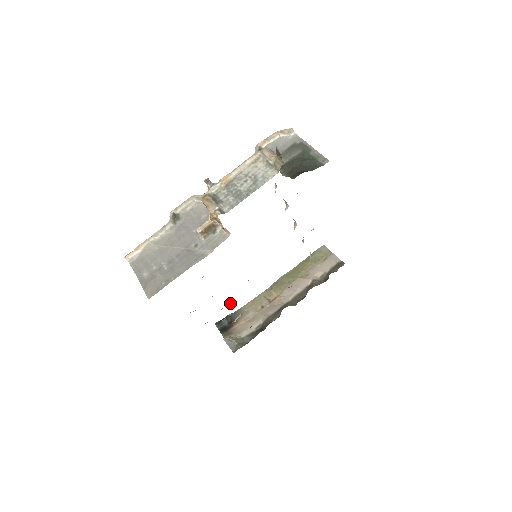
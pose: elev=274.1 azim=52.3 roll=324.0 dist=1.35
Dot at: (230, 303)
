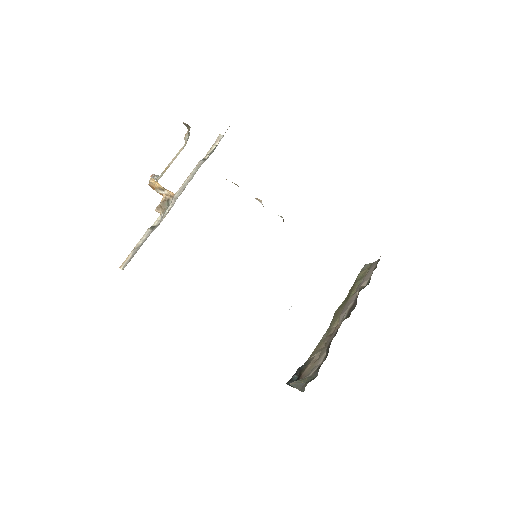
Dot at: occluded
